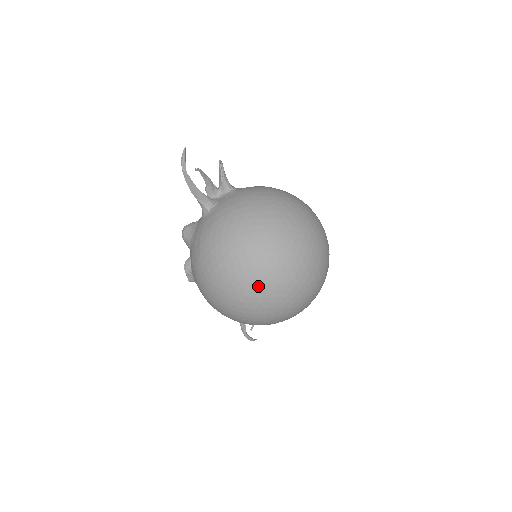
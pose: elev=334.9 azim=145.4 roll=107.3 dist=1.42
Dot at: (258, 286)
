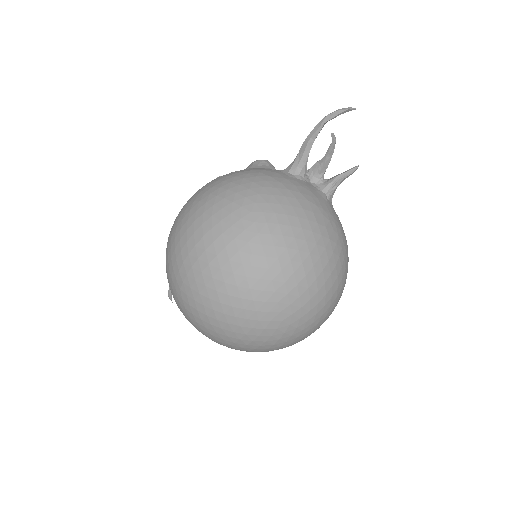
Dot at: (201, 250)
